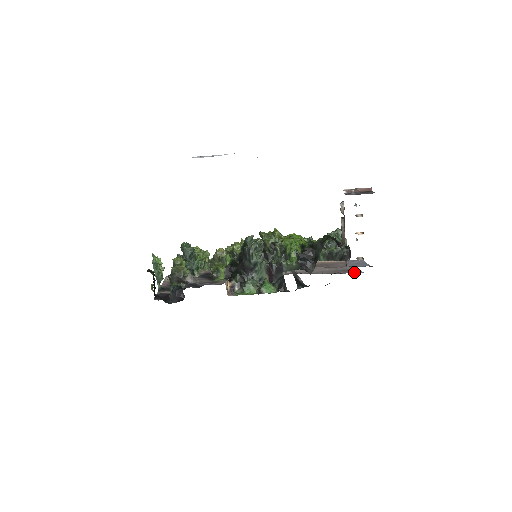
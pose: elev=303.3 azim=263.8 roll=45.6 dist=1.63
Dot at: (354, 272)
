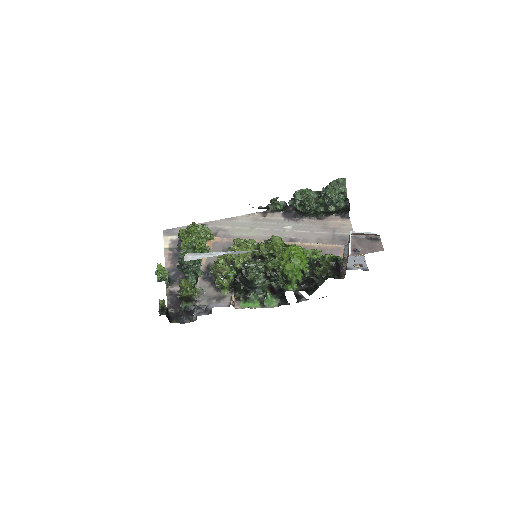
Dot at: occluded
